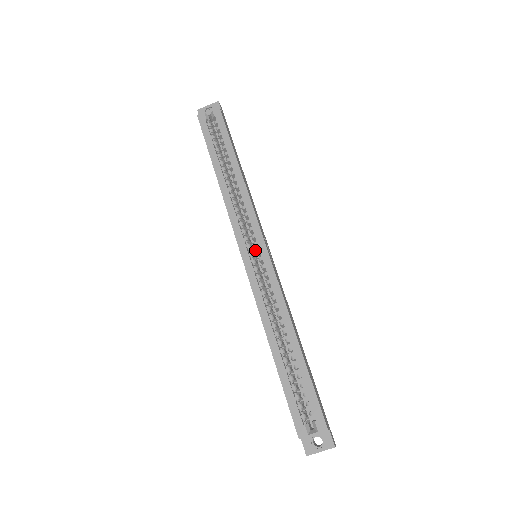
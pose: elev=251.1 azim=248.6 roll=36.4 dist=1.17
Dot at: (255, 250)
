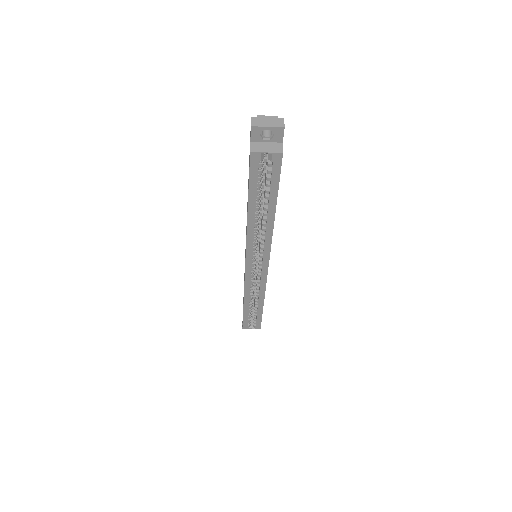
Dot at: (257, 251)
